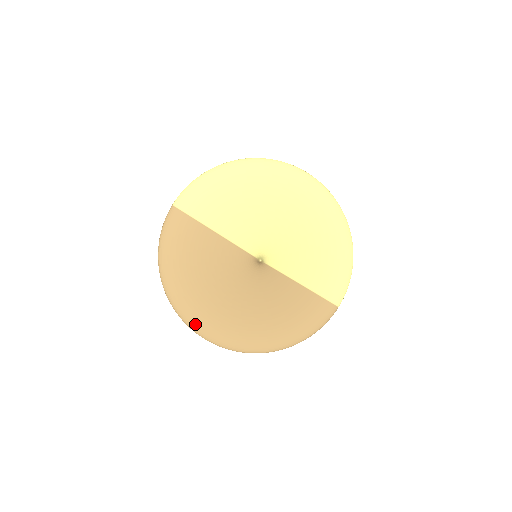
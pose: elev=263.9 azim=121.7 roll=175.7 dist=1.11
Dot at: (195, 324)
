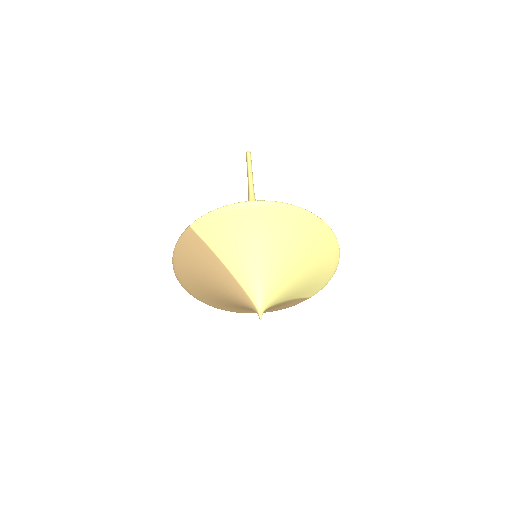
Dot at: (198, 298)
